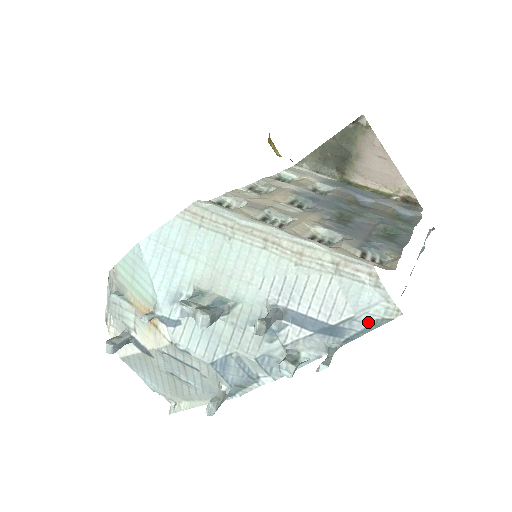
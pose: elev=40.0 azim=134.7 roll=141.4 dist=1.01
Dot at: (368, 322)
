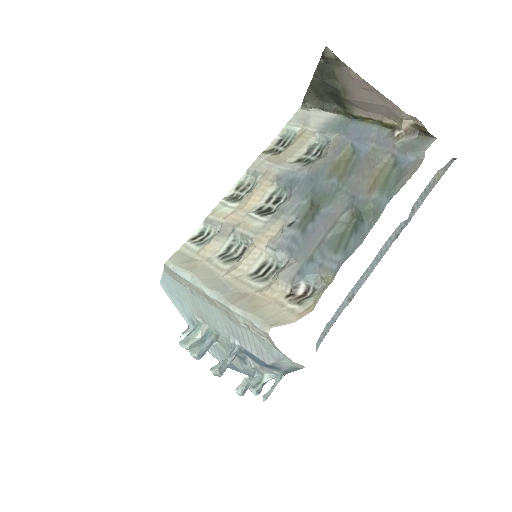
Dot at: (288, 367)
